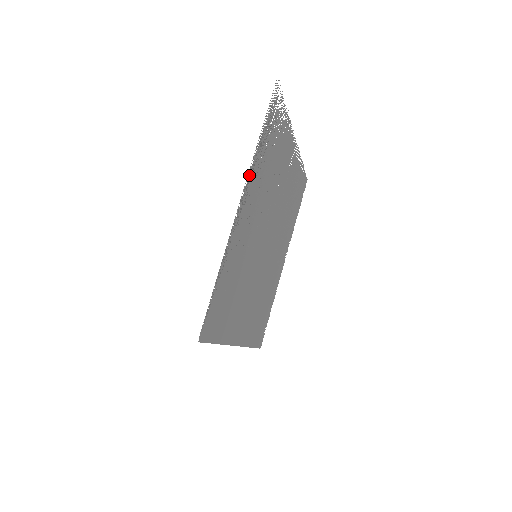
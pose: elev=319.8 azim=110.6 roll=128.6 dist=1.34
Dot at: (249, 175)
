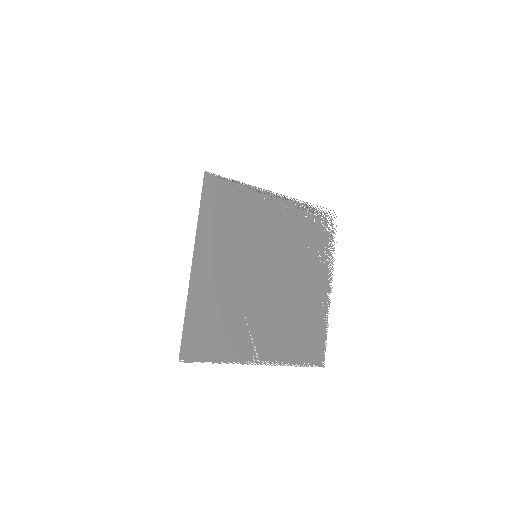
Dot at: (292, 201)
